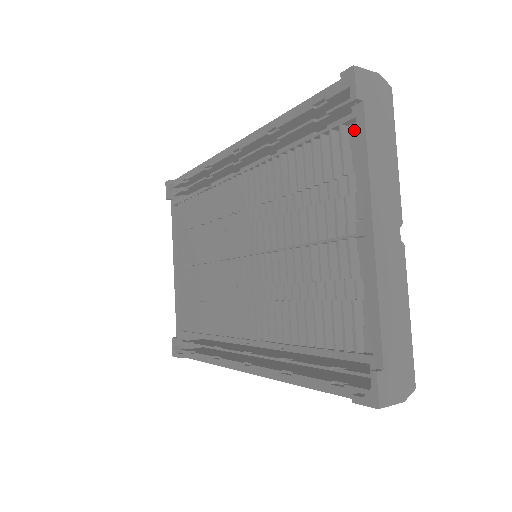
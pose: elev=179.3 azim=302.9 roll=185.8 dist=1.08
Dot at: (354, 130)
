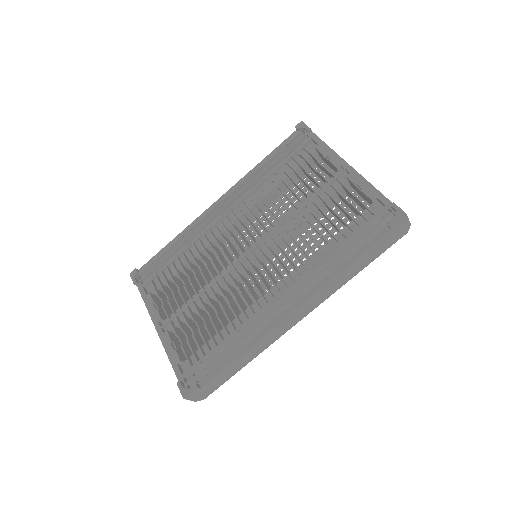
Dot at: (310, 147)
